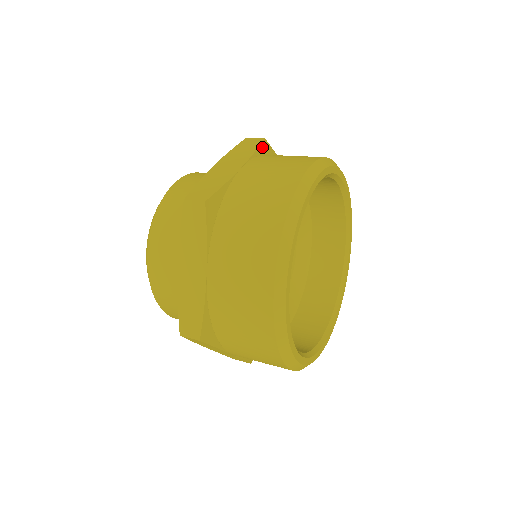
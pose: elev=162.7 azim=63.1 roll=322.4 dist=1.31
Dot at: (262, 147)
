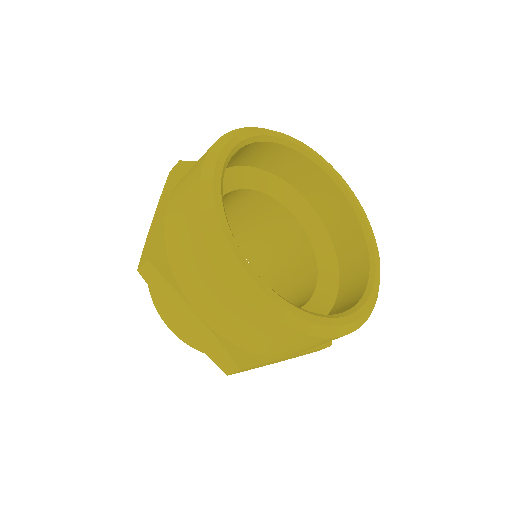
Dot at: (181, 170)
